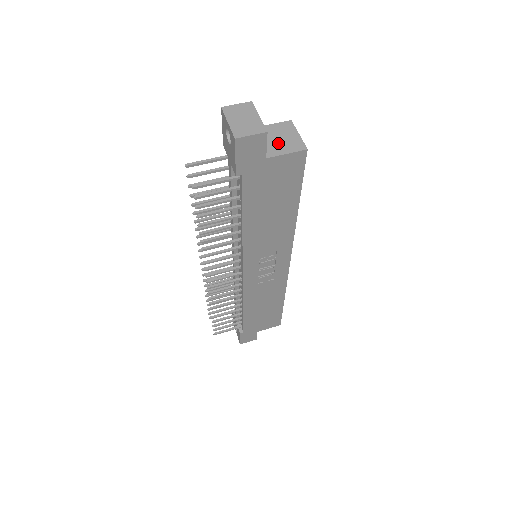
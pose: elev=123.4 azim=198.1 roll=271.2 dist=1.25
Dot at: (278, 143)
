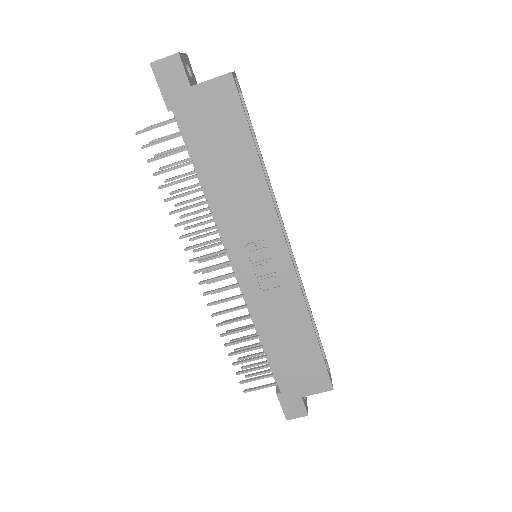
Dot at: occluded
